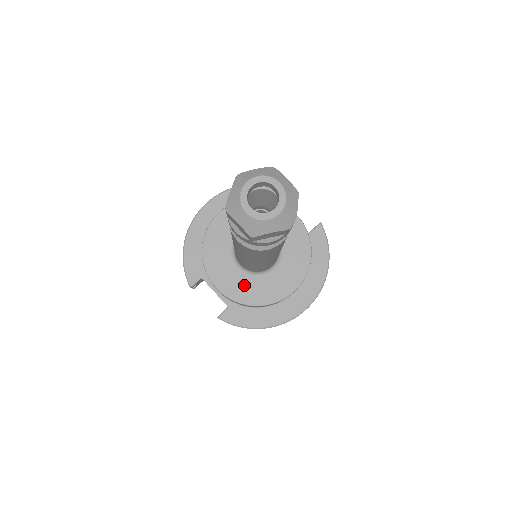
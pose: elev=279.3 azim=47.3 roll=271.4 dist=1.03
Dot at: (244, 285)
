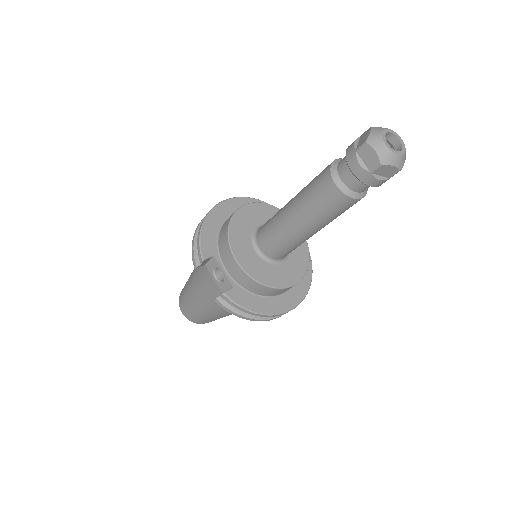
Dot at: (259, 266)
